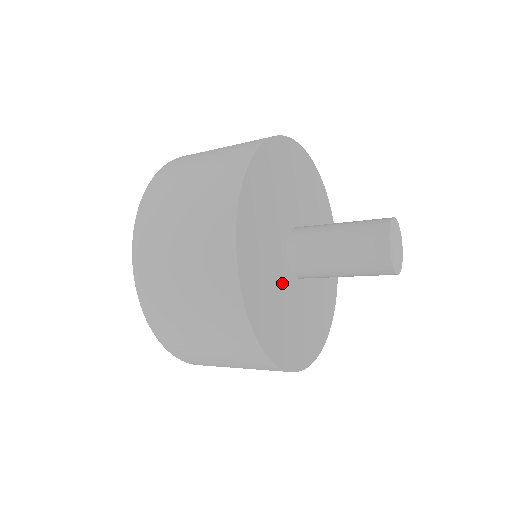
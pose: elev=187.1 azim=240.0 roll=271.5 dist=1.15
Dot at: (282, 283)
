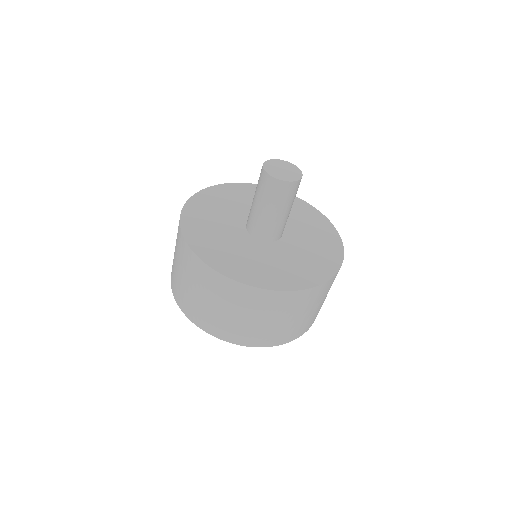
Dot at: (266, 253)
